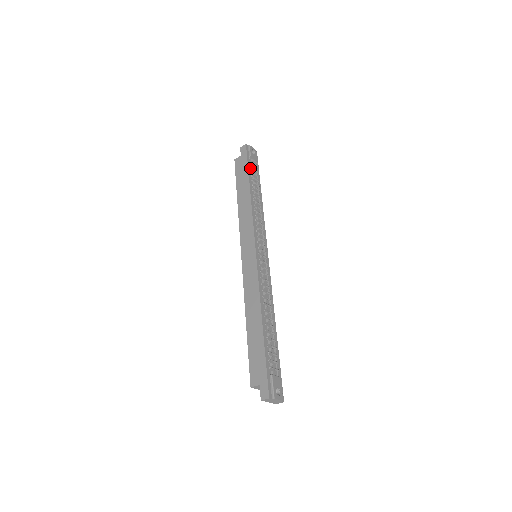
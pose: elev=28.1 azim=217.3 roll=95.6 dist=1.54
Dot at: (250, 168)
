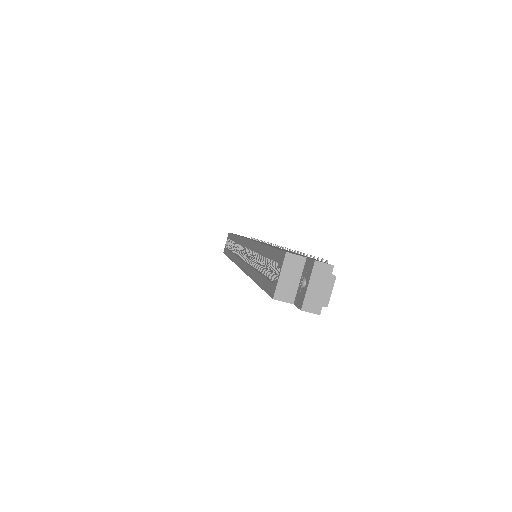
Dot at: occluded
